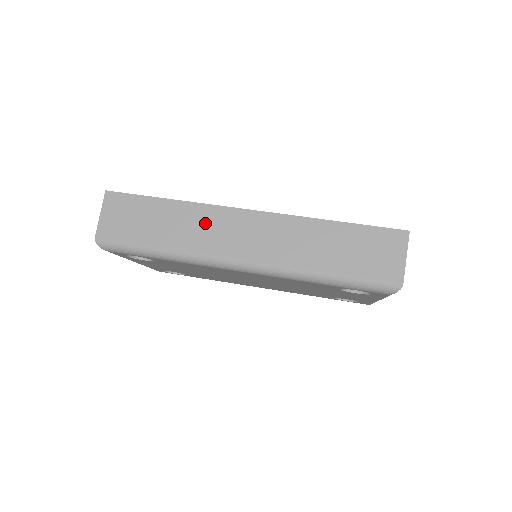
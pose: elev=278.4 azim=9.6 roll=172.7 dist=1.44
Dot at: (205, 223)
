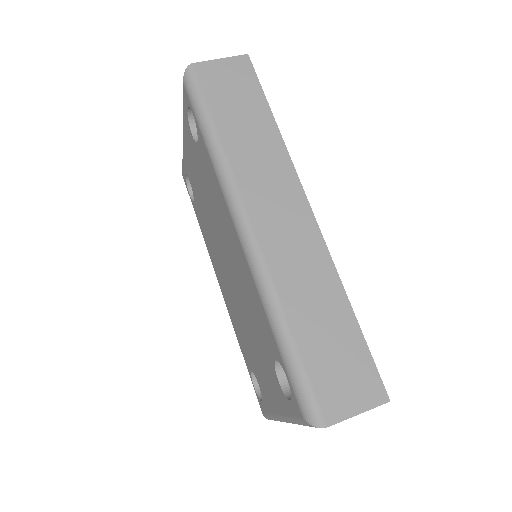
Dot at: (271, 168)
